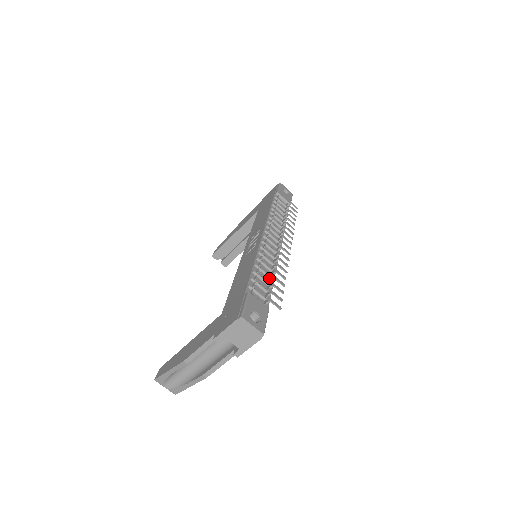
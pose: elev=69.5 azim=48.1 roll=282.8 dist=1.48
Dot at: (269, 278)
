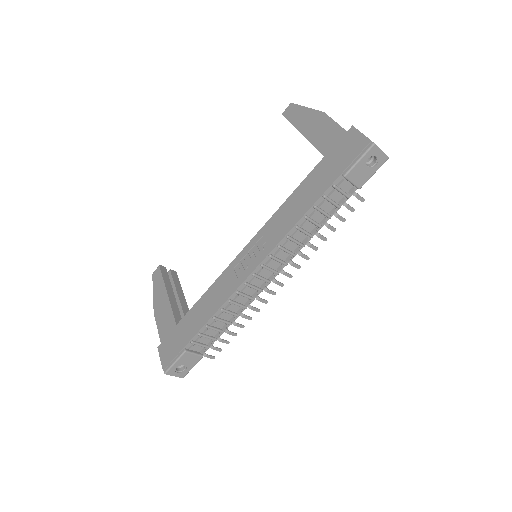
Dot at: (226, 323)
